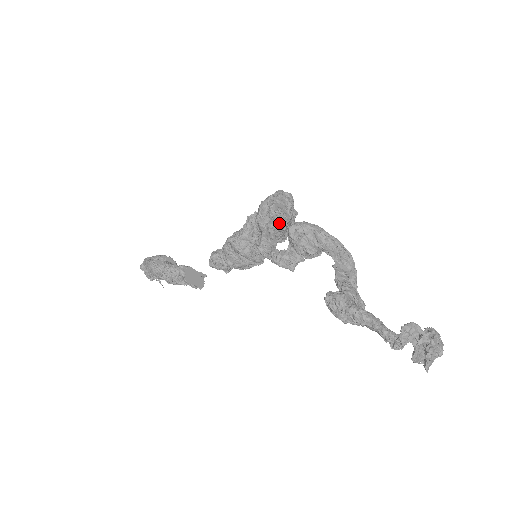
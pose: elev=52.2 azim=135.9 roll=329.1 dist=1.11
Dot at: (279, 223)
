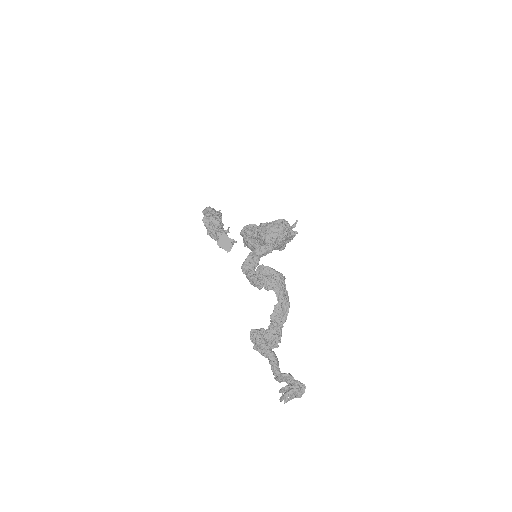
Dot at: (263, 252)
